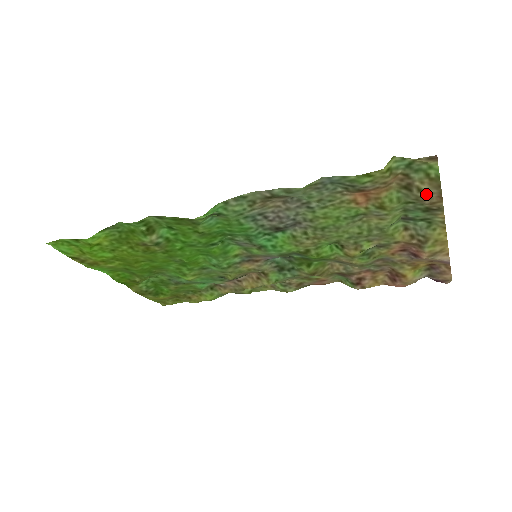
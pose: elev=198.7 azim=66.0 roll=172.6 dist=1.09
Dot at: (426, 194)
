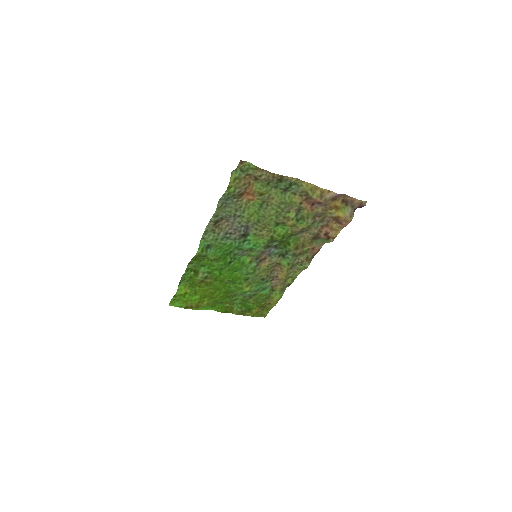
Dot at: (264, 176)
